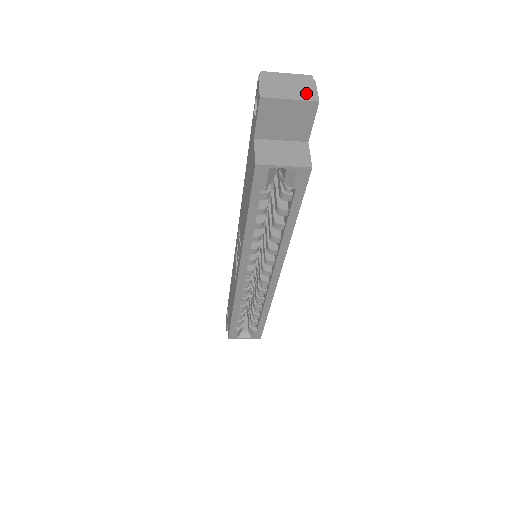
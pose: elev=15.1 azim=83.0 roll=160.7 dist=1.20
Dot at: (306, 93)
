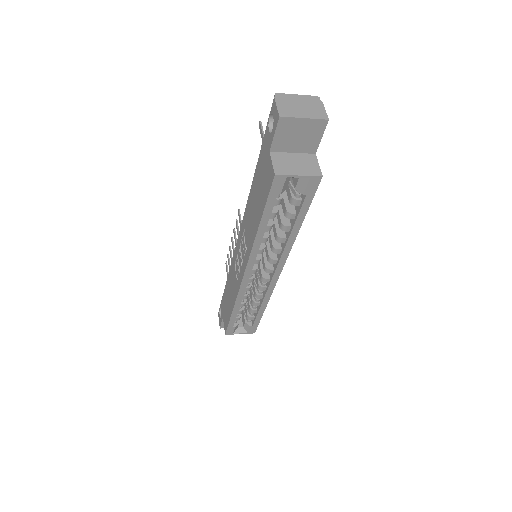
Dot at: (317, 112)
